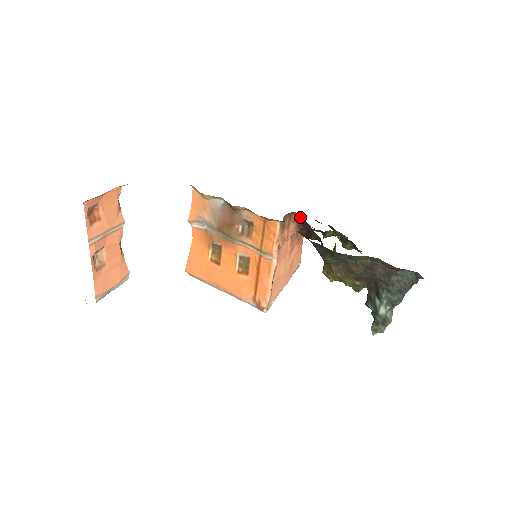
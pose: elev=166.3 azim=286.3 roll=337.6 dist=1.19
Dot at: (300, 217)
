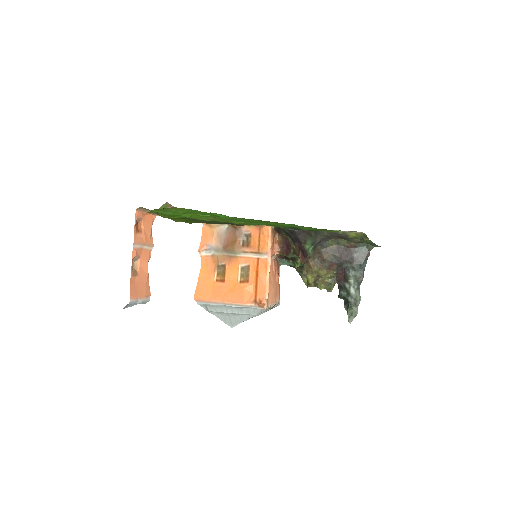
Dot at: (280, 236)
